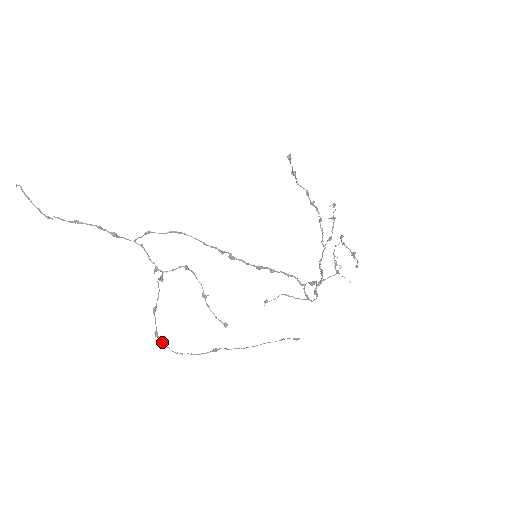
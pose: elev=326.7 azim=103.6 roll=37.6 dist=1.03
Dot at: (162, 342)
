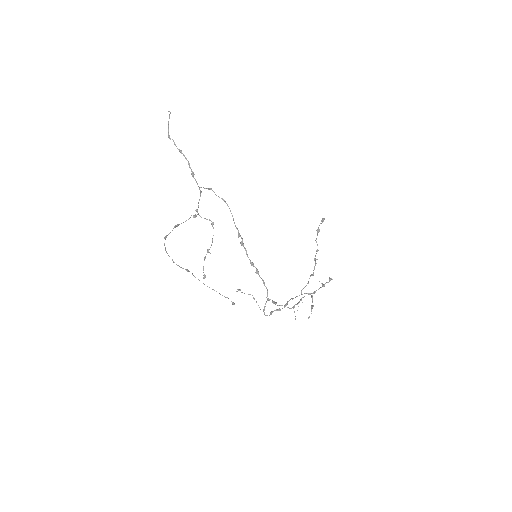
Dot at: occluded
